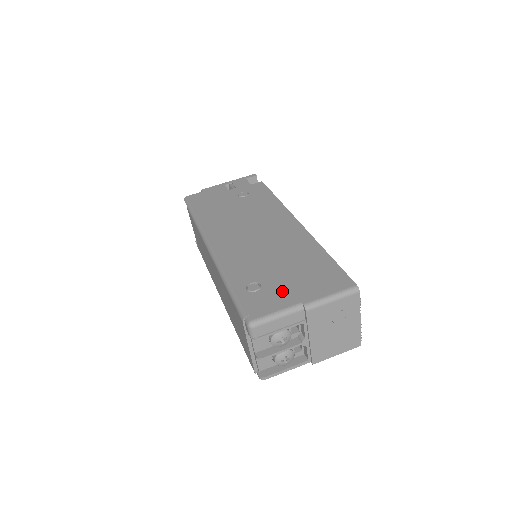
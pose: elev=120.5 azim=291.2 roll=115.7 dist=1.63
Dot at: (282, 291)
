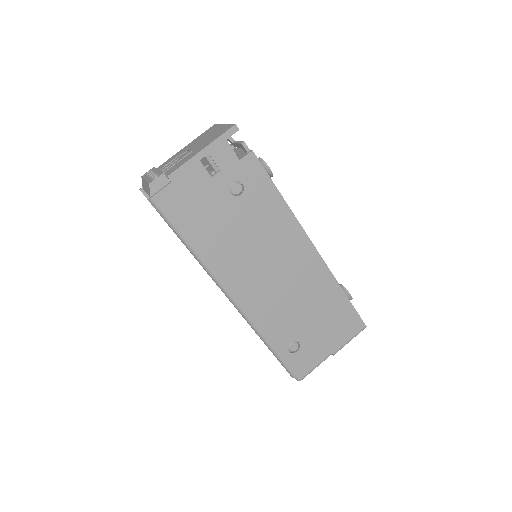
Dot at: (316, 346)
